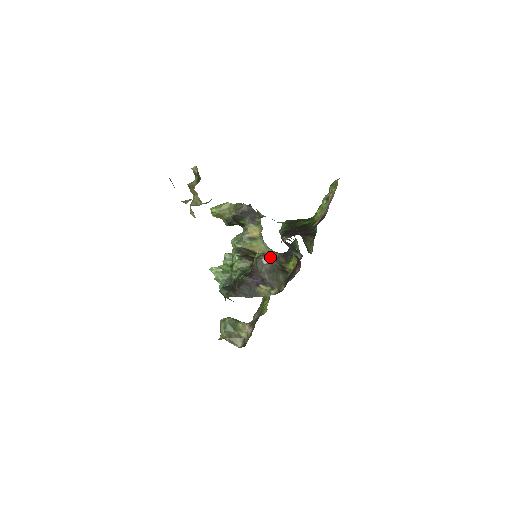
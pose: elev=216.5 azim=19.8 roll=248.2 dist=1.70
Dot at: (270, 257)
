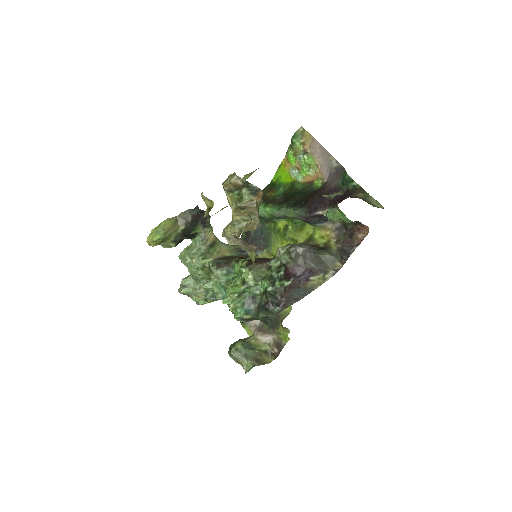
Dot at: (295, 244)
